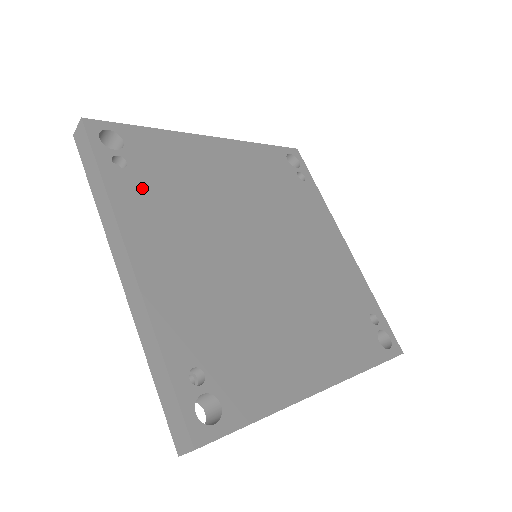
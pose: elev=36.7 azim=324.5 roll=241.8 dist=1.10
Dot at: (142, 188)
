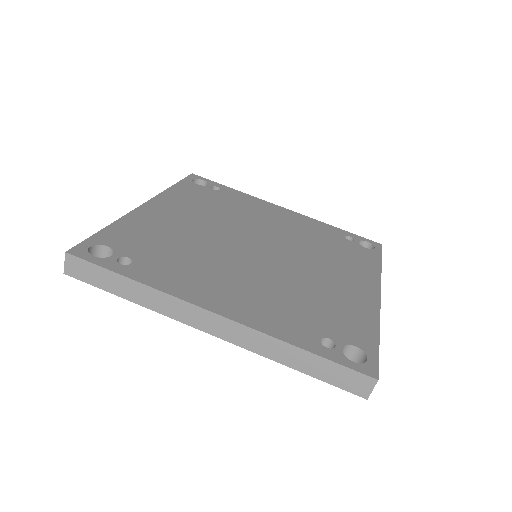
Dot at: (158, 266)
